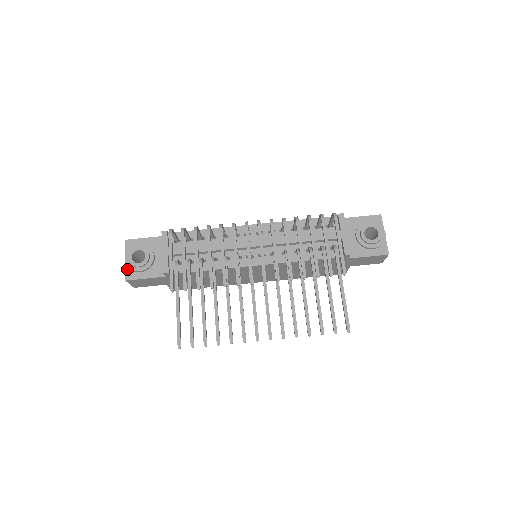
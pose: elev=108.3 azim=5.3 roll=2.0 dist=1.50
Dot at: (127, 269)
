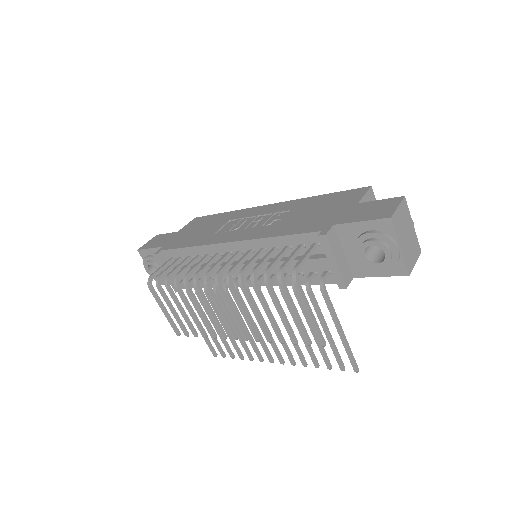
Dot at: occluded
